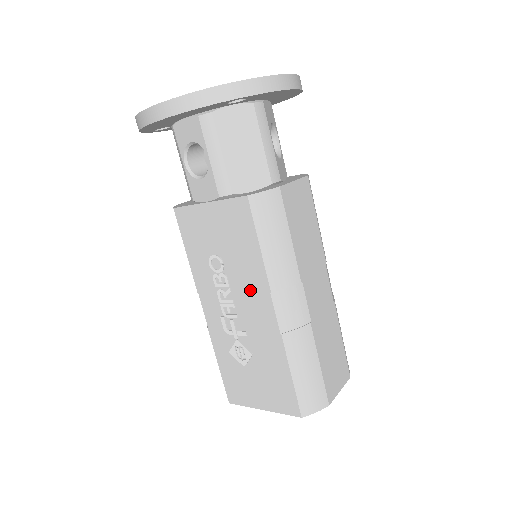
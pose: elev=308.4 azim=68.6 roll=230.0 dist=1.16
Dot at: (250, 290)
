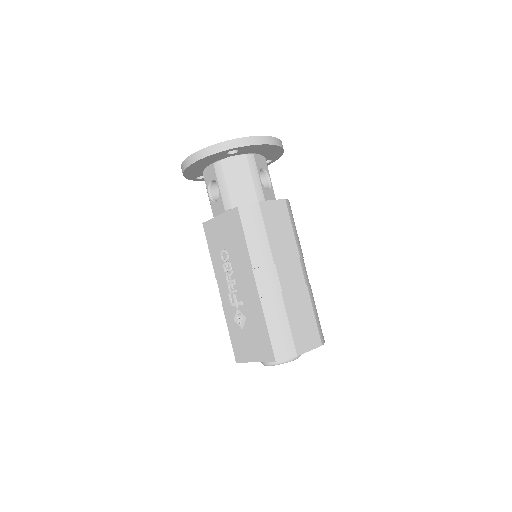
Dot at: (242, 270)
